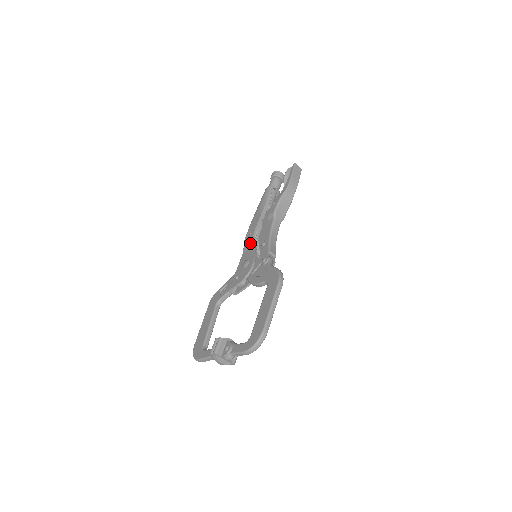
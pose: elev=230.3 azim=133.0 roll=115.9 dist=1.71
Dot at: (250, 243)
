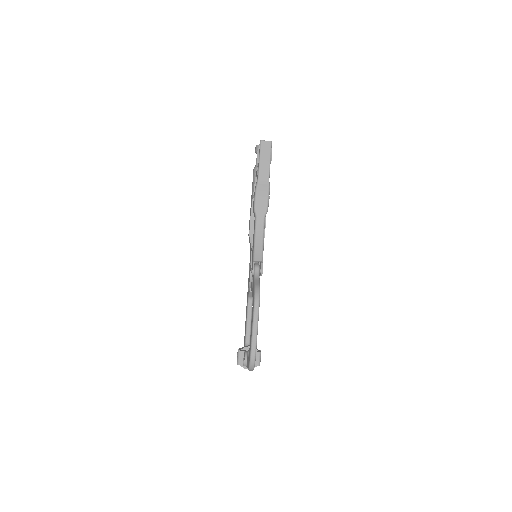
Dot at: (250, 242)
